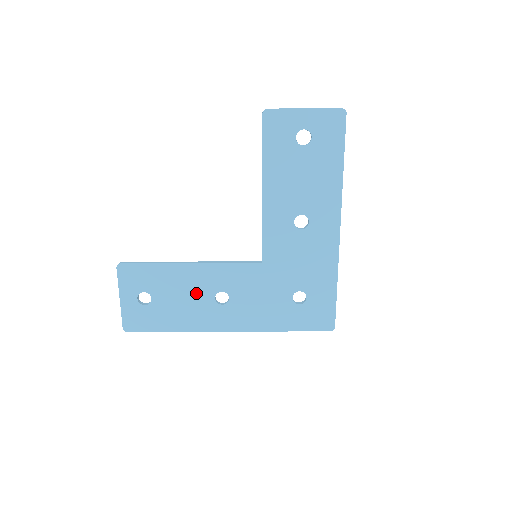
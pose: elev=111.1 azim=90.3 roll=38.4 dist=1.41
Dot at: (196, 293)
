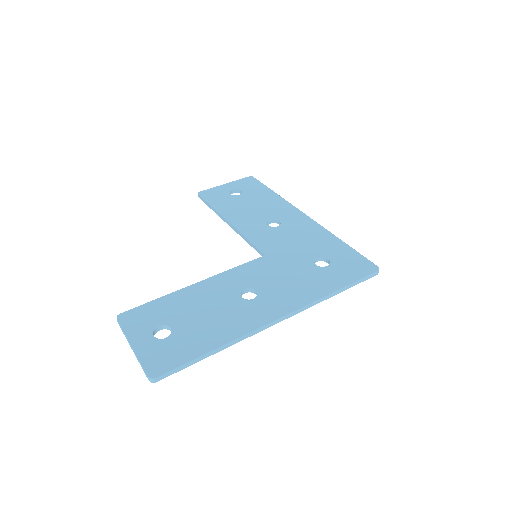
Dot at: (219, 302)
